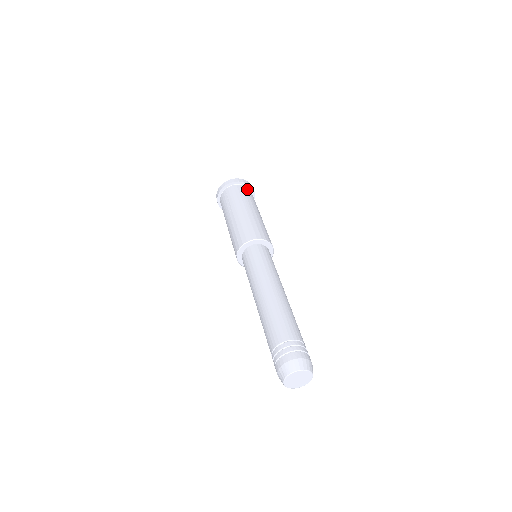
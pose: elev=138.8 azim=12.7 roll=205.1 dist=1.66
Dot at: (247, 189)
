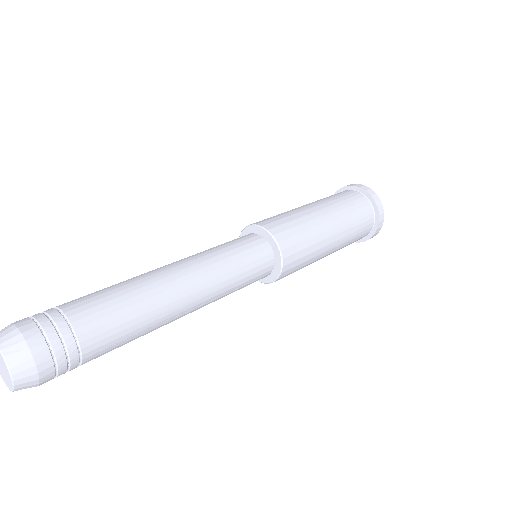
Dot at: (358, 196)
